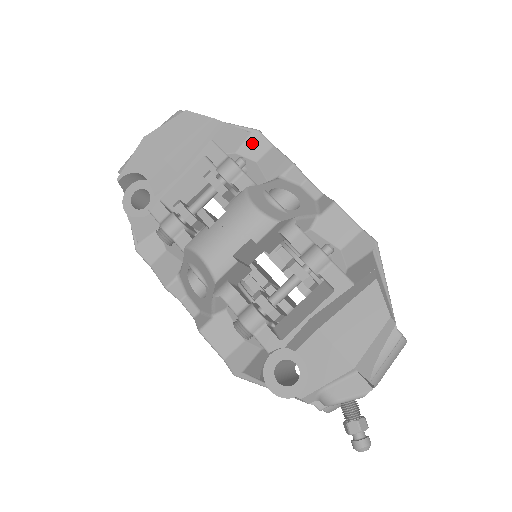
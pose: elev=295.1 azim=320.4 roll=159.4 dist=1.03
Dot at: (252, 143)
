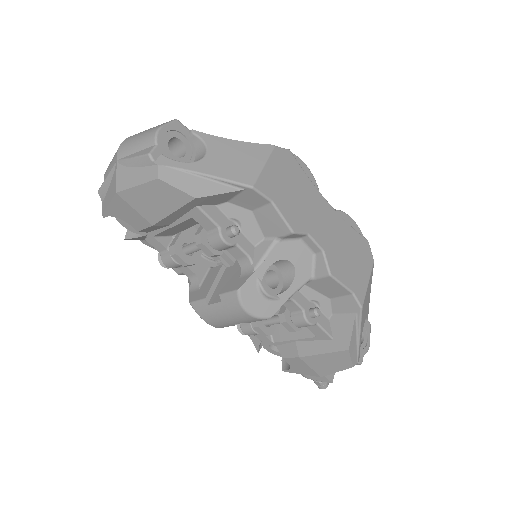
Dot at: (246, 197)
